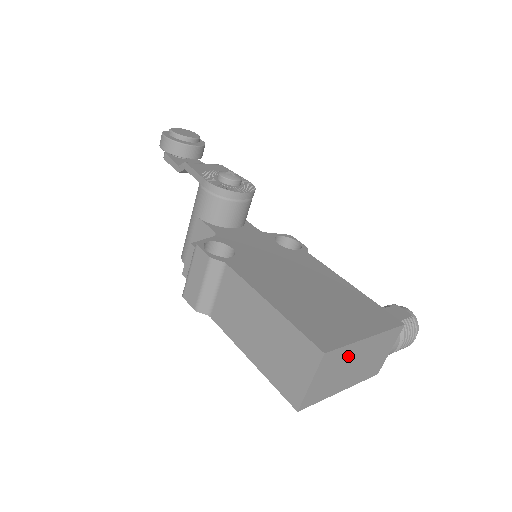
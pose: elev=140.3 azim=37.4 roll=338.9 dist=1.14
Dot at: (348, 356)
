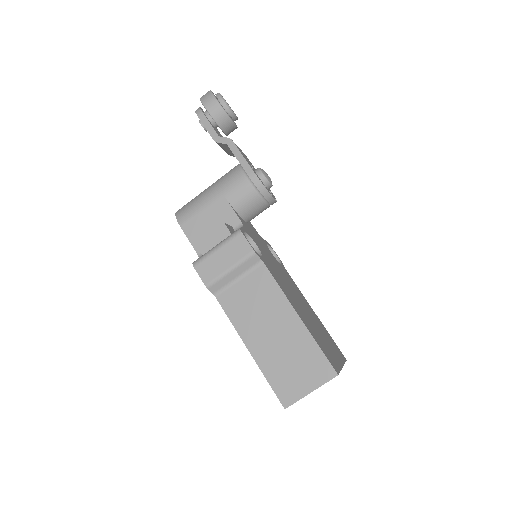
Dot at: occluded
